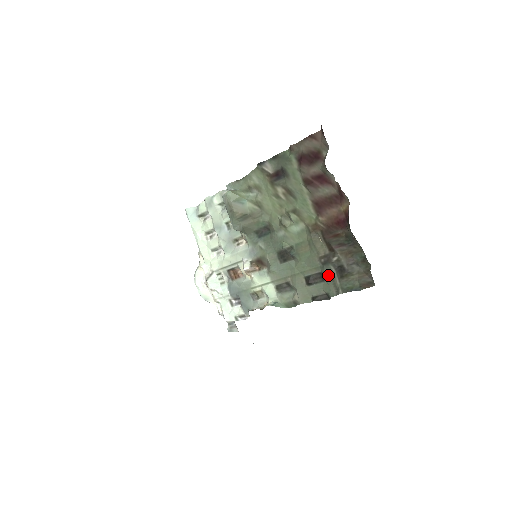
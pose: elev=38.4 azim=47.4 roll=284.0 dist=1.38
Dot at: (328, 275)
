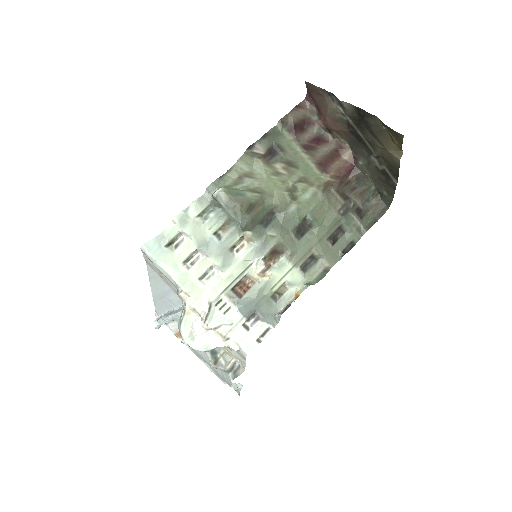
Dot at: (349, 223)
